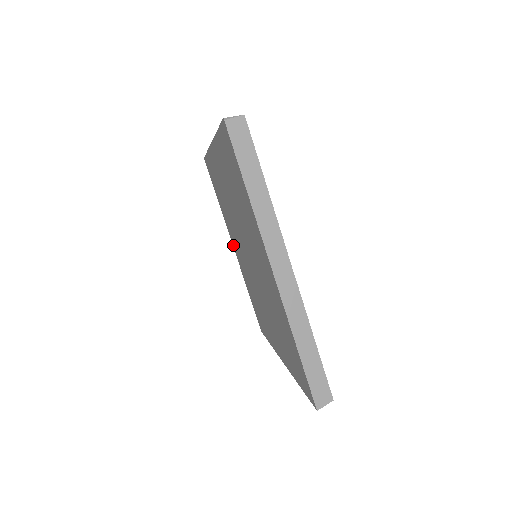
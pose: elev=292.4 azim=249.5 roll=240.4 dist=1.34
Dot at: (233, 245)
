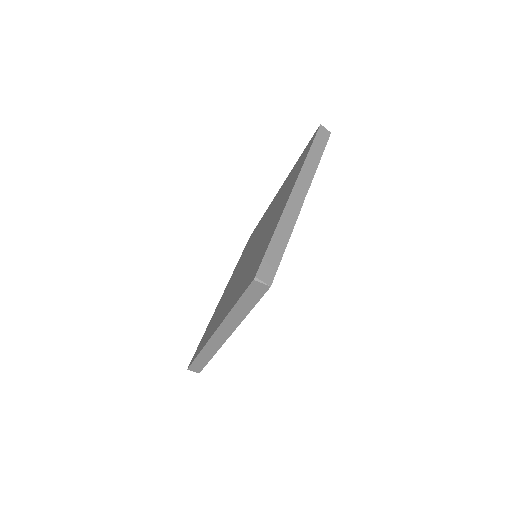
Dot at: (279, 190)
